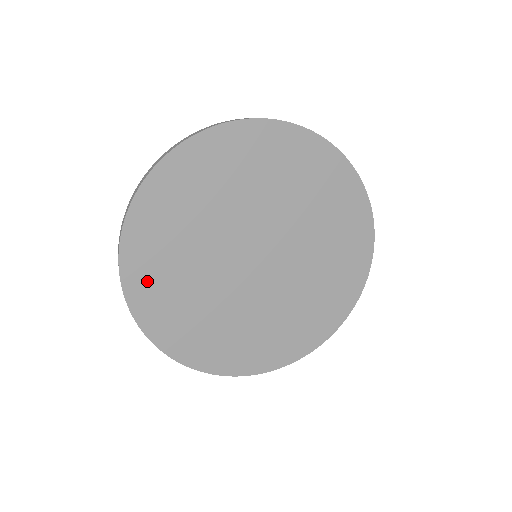
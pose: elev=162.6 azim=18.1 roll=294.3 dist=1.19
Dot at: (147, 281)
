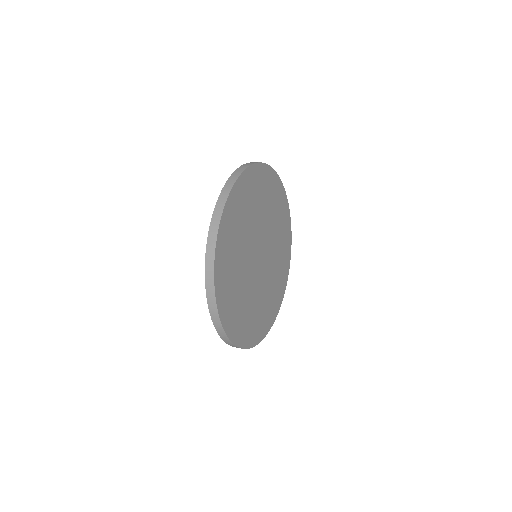
Dot at: (241, 329)
